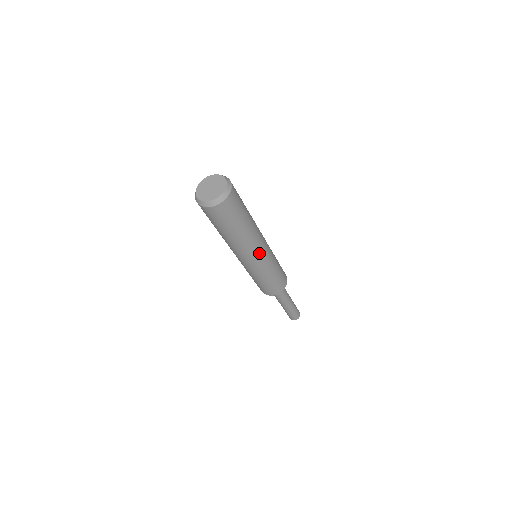
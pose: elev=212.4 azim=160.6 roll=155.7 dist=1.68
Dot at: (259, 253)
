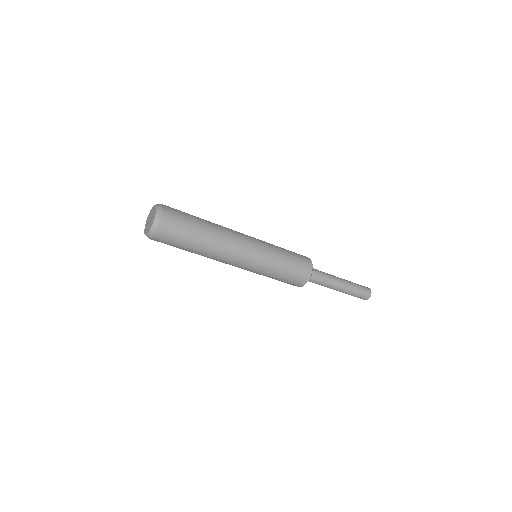
Dot at: (245, 245)
